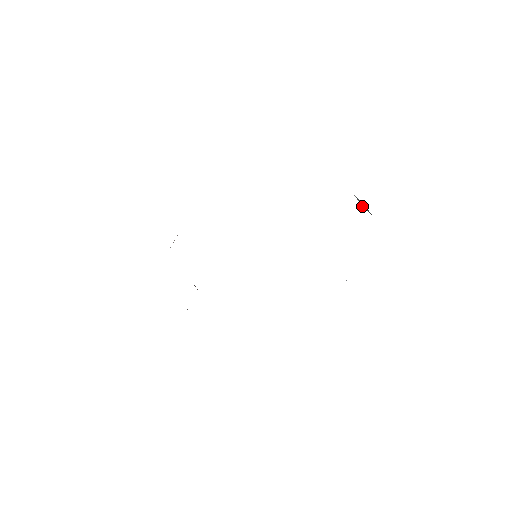
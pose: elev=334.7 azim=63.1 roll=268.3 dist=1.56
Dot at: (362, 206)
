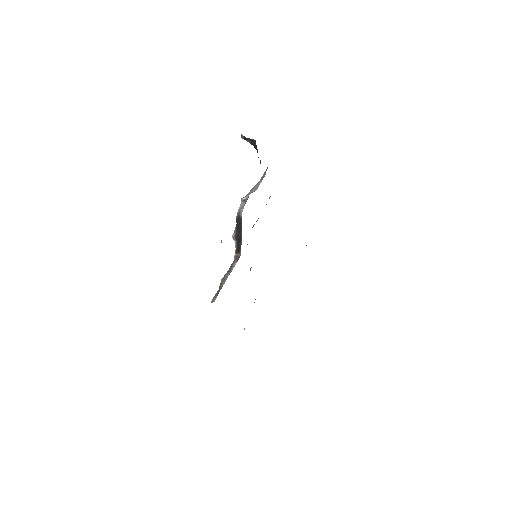
Dot at: occluded
